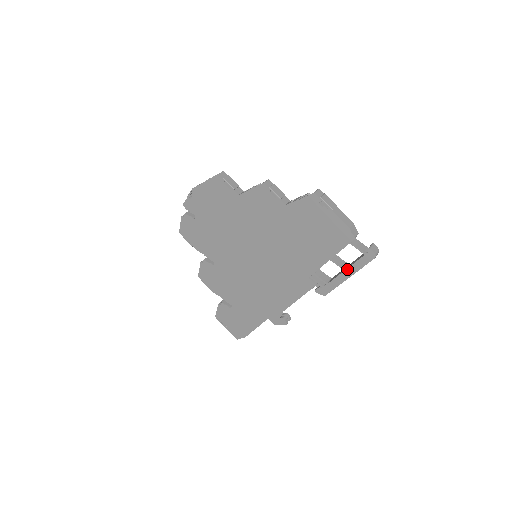
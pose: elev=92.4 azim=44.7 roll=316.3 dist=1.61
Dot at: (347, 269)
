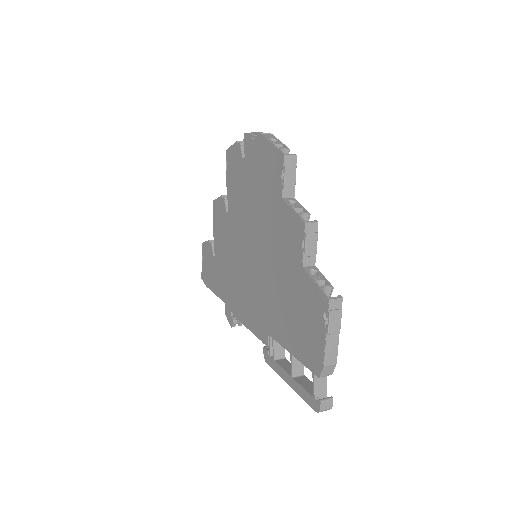
Dot at: (294, 379)
